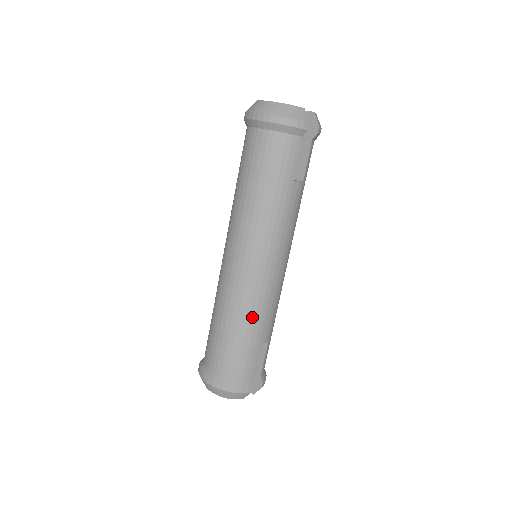
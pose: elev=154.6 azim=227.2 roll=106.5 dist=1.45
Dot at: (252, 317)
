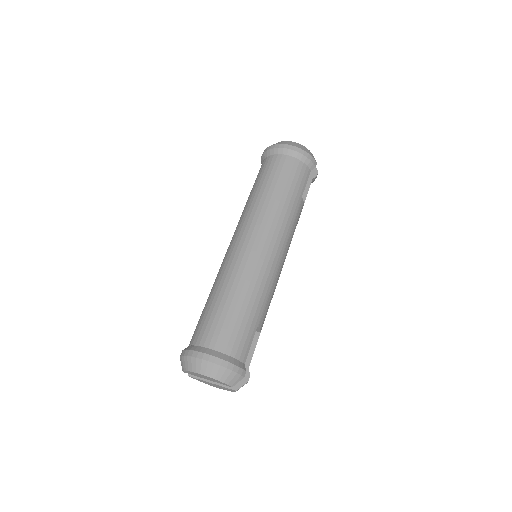
Dot at: (259, 296)
